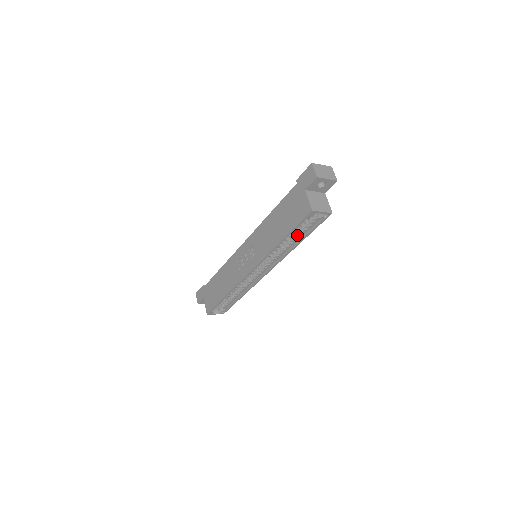
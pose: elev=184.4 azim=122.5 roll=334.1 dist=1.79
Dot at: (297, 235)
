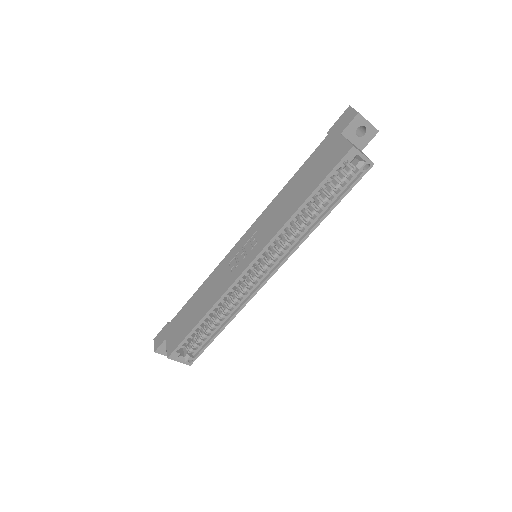
Dot at: (322, 204)
